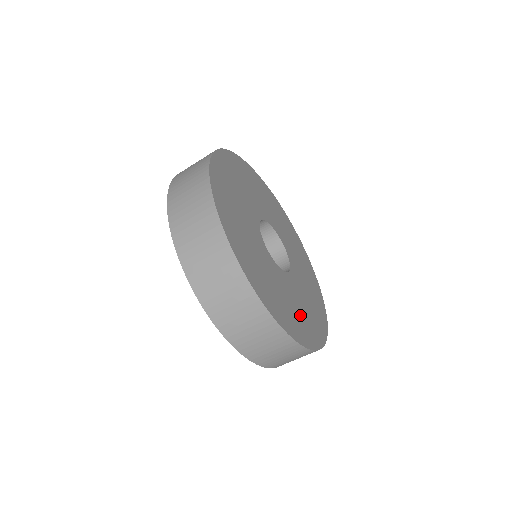
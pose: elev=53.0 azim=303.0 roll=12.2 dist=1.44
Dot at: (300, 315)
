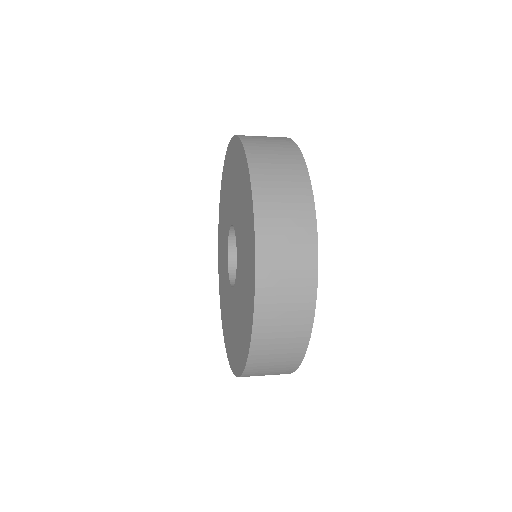
Dot at: occluded
